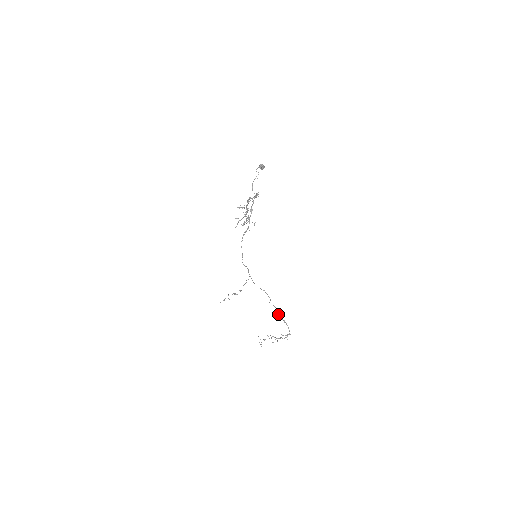
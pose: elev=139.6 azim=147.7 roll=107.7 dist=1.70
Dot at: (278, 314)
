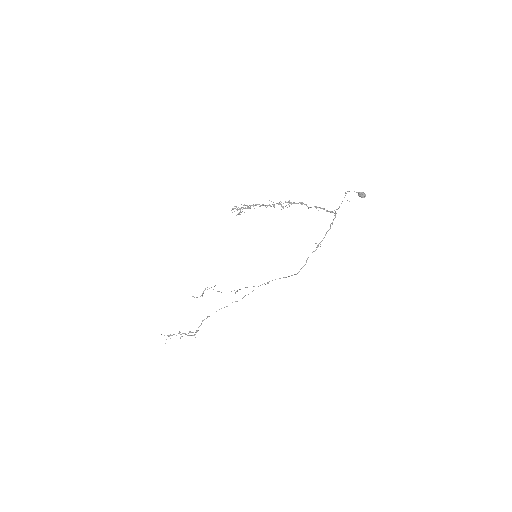
Dot at: occluded
